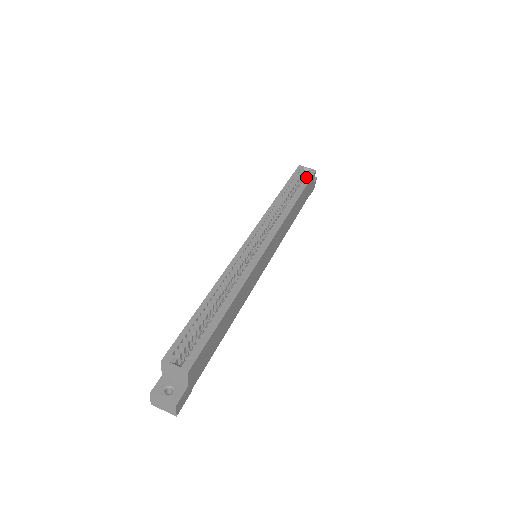
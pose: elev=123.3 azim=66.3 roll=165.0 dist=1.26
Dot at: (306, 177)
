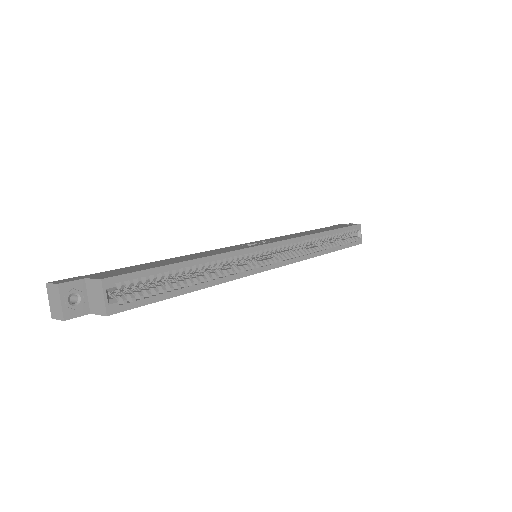
Dot at: (352, 240)
